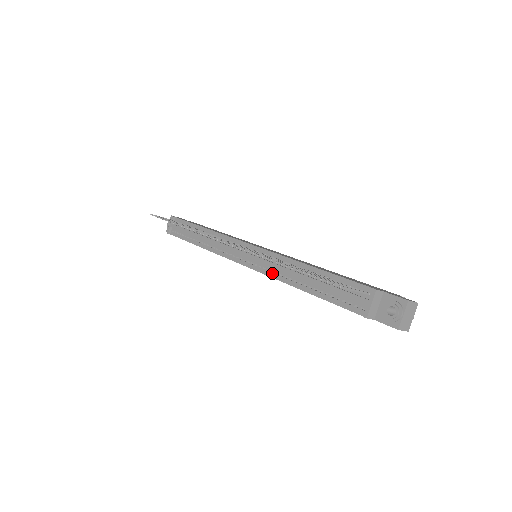
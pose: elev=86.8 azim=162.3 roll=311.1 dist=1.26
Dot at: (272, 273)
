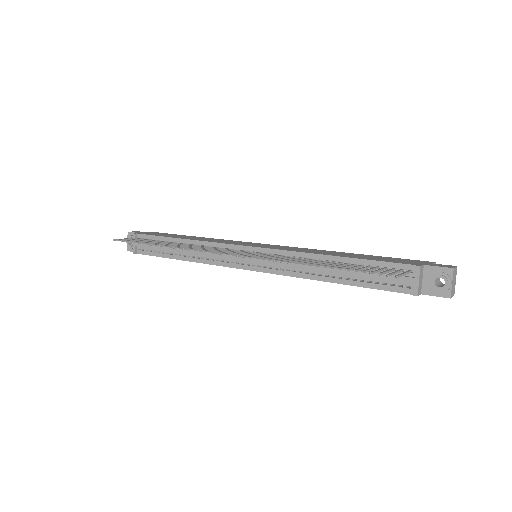
Dot at: (288, 272)
